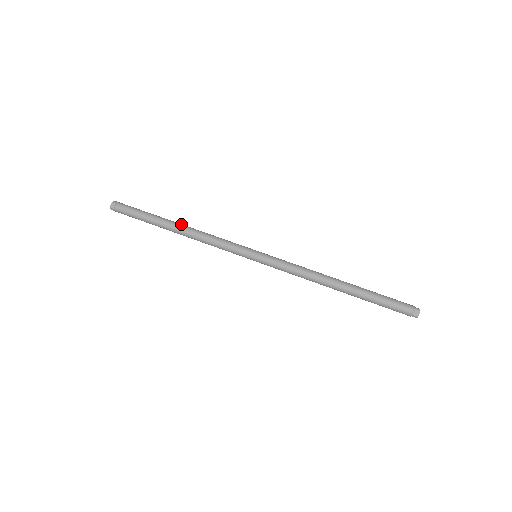
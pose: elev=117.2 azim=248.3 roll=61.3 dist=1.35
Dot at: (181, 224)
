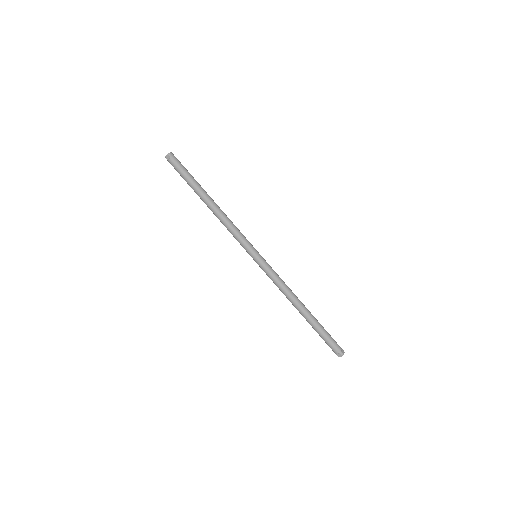
Dot at: (213, 202)
